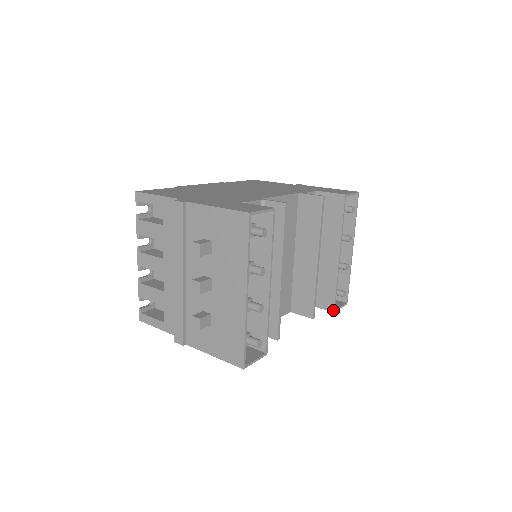
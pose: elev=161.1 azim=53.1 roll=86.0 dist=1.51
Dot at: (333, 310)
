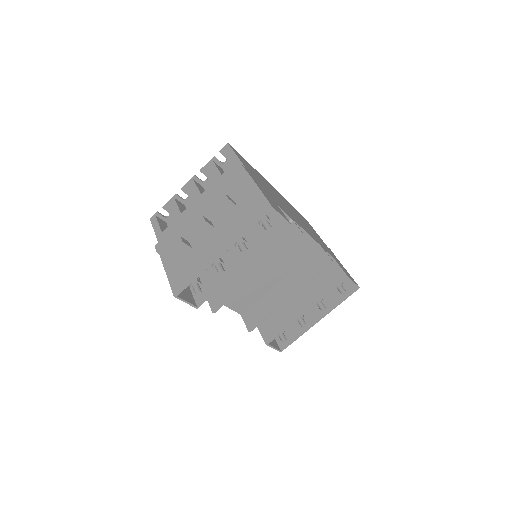
Dot at: (267, 343)
